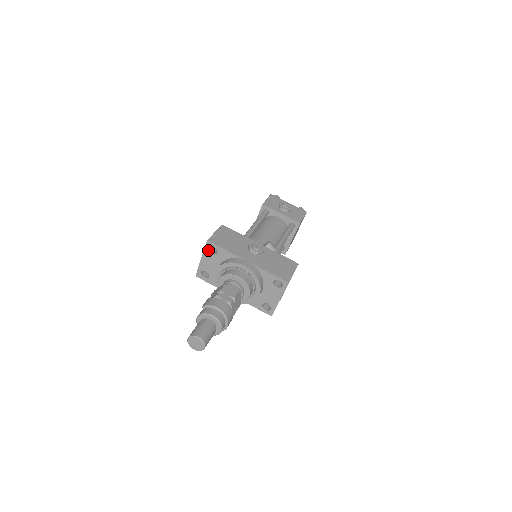
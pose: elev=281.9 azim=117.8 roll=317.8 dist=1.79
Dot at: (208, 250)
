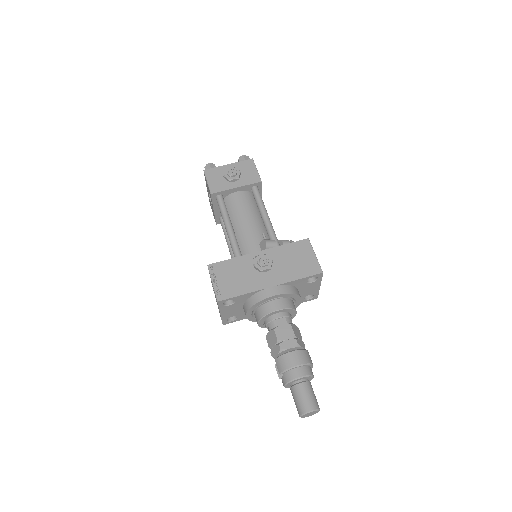
Dot at: (223, 306)
